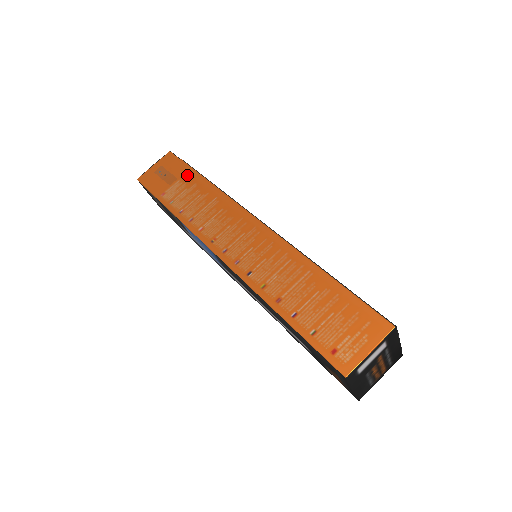
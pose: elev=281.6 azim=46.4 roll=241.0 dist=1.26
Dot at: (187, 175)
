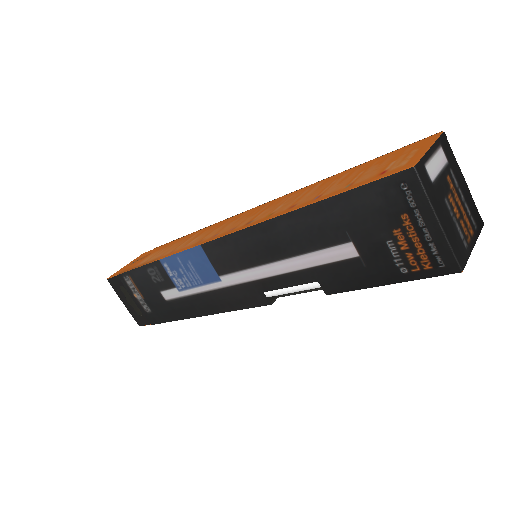
Dot at: (163, 246)
